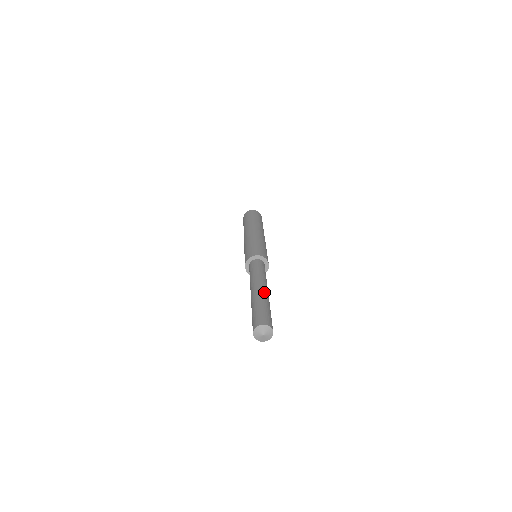
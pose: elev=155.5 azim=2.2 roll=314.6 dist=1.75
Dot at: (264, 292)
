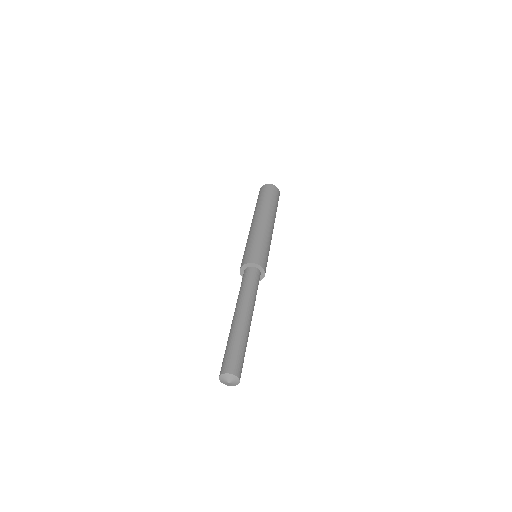
Dot at: (237, 320)
